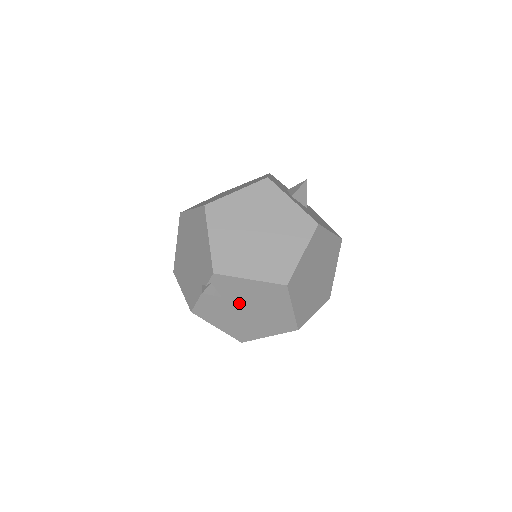
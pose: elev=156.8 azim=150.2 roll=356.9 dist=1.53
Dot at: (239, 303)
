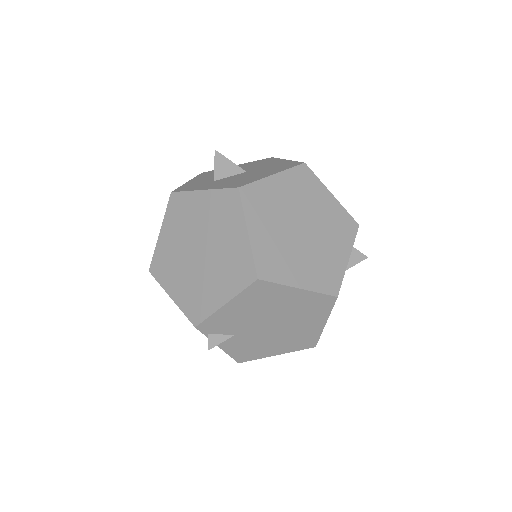
Dot at: (254, 326)
